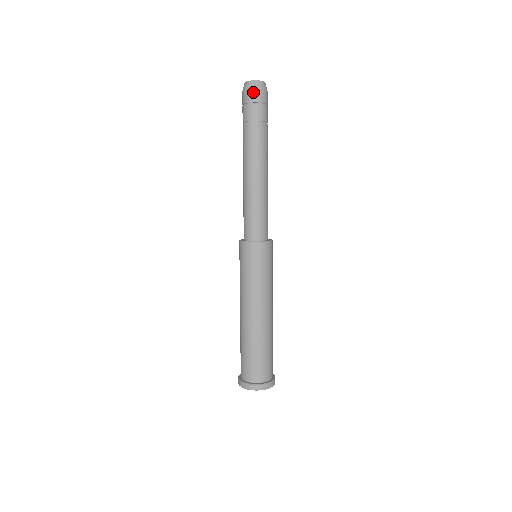
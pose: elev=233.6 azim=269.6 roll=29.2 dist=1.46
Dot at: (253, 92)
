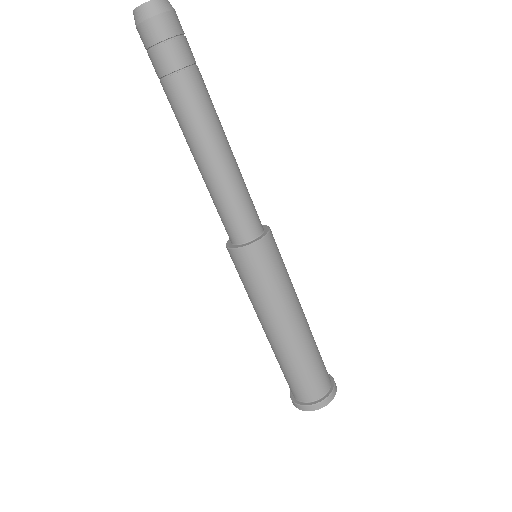
Dot at: (145, 28)
